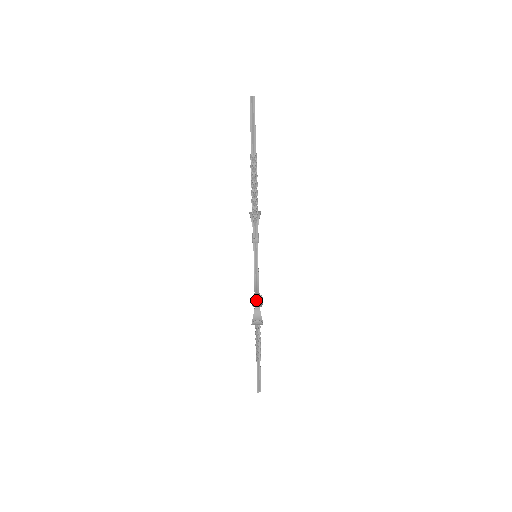
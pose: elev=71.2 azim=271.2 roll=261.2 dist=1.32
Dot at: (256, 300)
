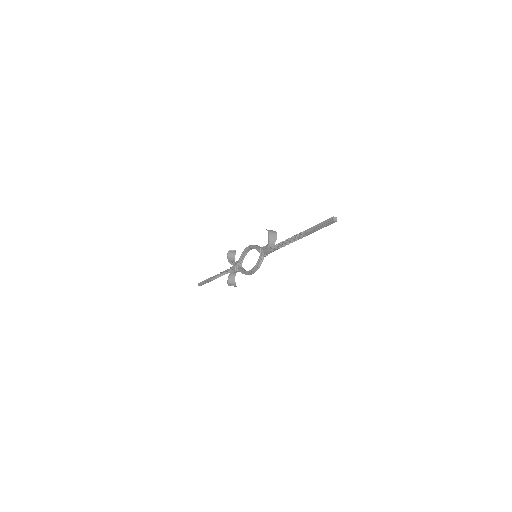
Dot at: (238, 271)
